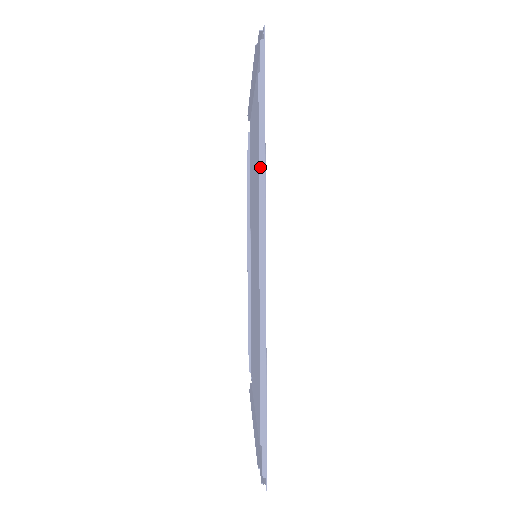
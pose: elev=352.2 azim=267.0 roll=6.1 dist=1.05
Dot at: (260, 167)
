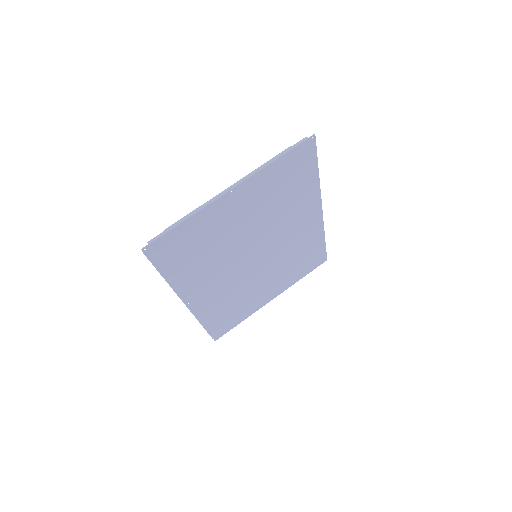
Dot at: (169, 284)
